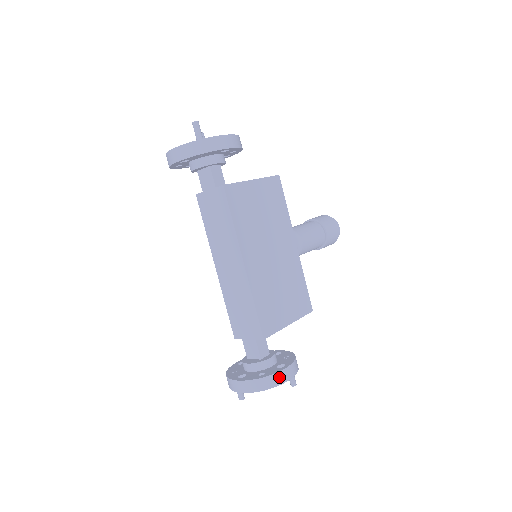
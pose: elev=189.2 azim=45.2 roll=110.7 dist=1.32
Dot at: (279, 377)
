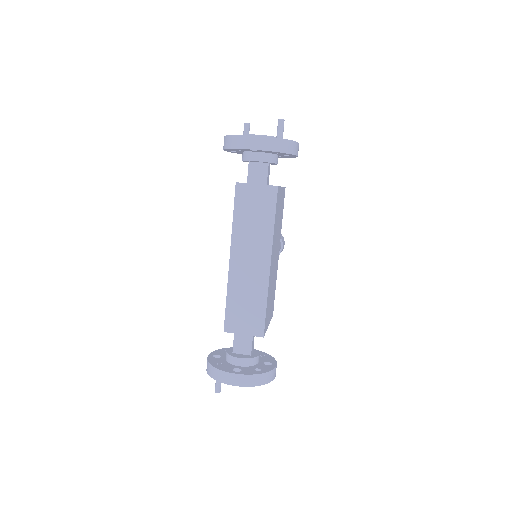
Dot at: (273, 374)
